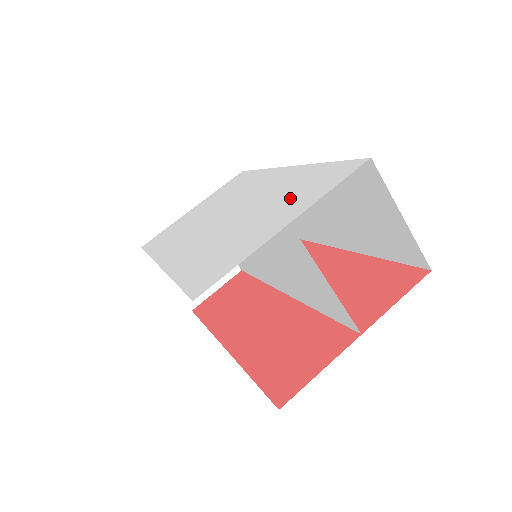
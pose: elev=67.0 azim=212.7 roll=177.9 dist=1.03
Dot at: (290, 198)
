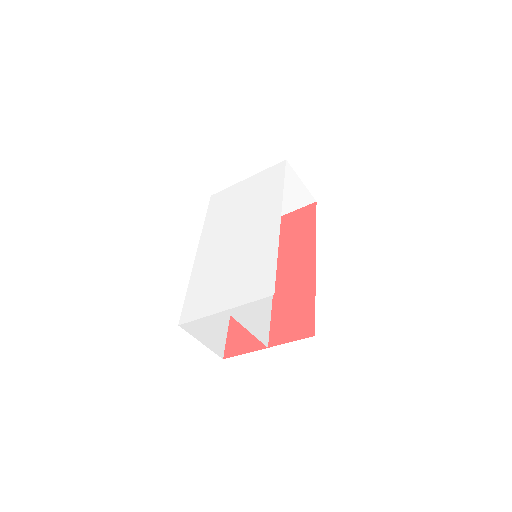
Dot at: (245, 278)
